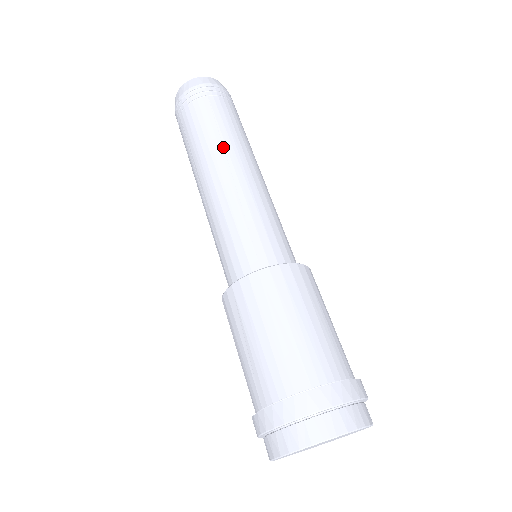
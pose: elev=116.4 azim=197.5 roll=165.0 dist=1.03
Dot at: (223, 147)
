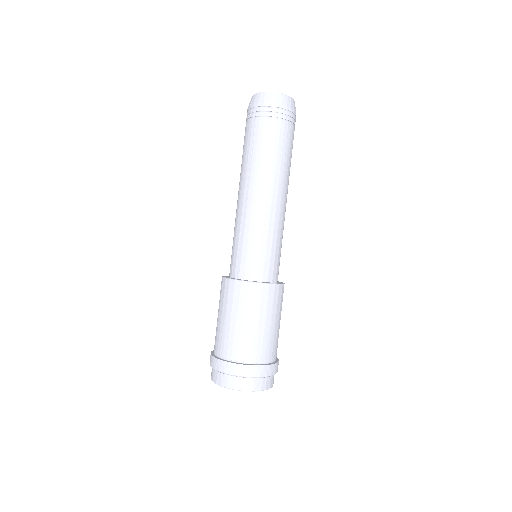
Dot at: (277, 174)
